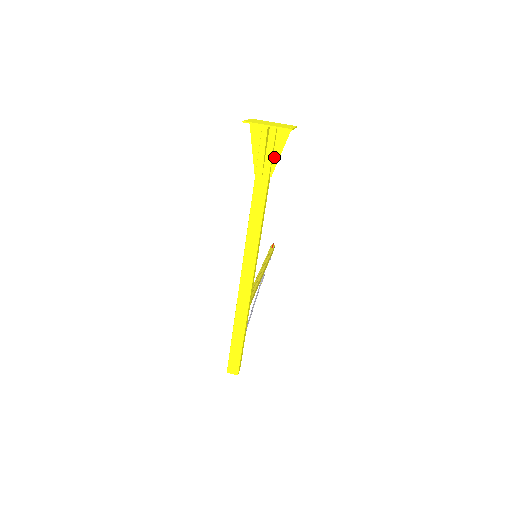
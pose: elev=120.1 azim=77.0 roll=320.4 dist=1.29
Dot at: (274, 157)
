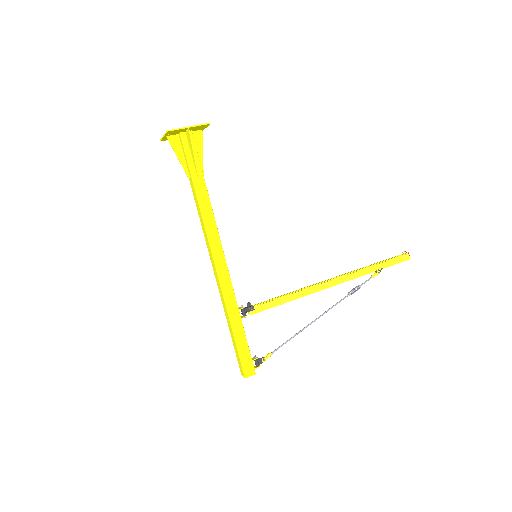
Dot at: (193, 158)
